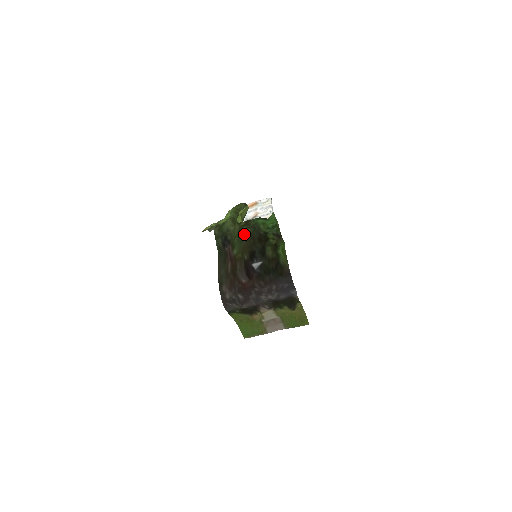
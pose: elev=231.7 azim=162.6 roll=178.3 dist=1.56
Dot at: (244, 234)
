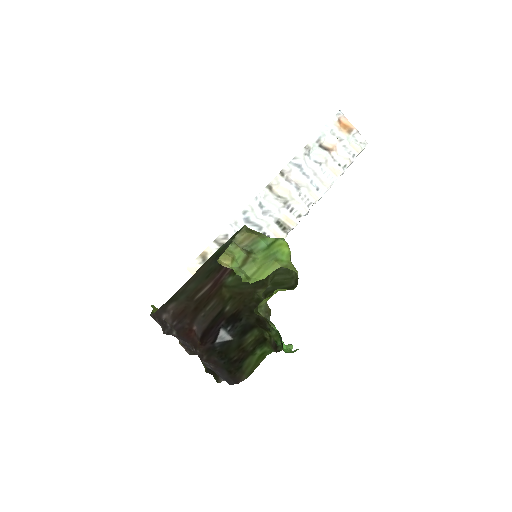
Dot at: occluded
